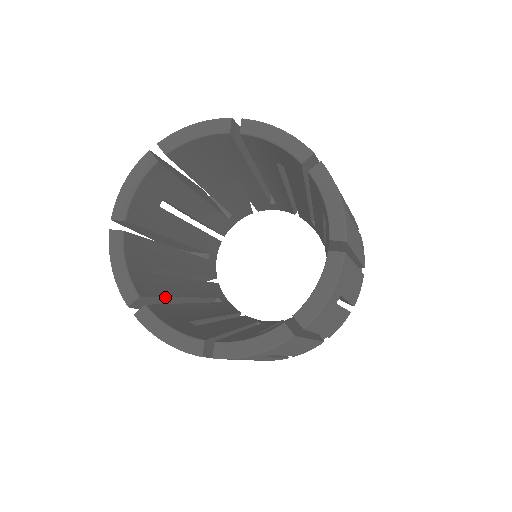
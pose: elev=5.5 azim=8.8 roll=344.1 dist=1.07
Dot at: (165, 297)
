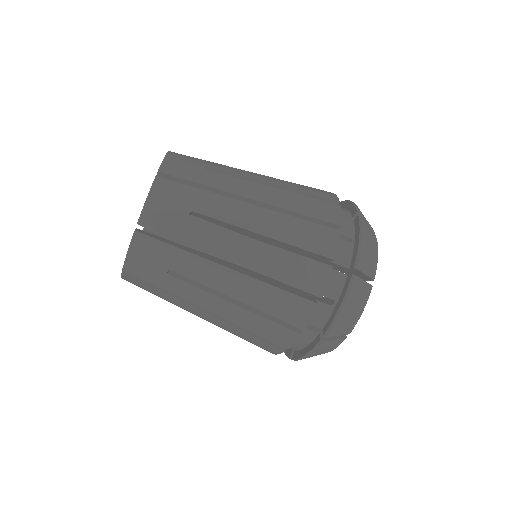
Dot at: occluded
